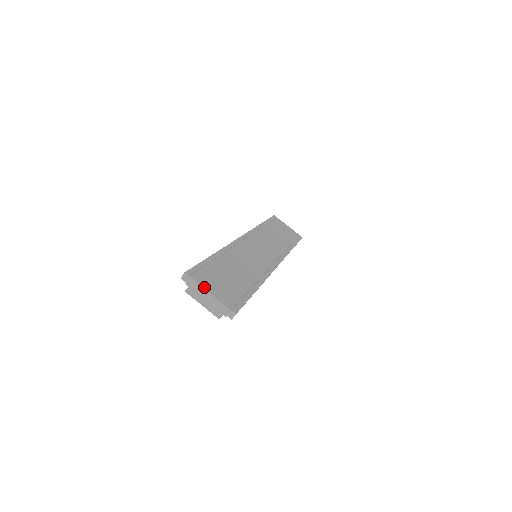
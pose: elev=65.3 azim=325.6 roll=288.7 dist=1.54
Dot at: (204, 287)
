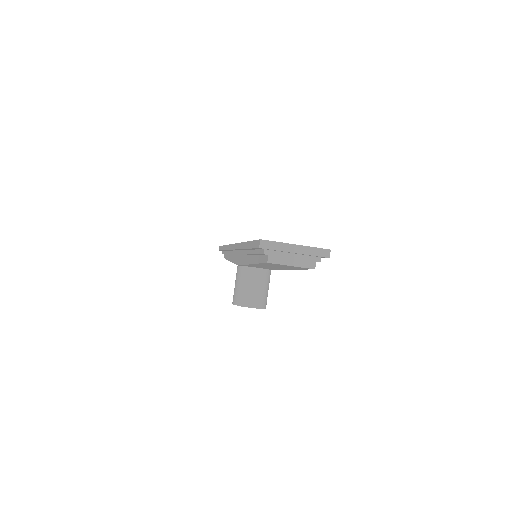
Dot at: (286, 243)
